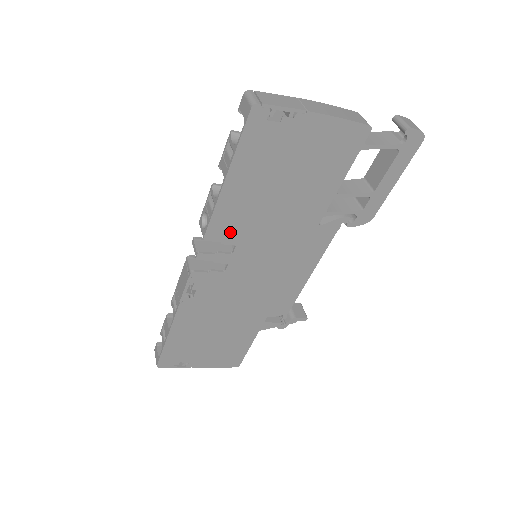
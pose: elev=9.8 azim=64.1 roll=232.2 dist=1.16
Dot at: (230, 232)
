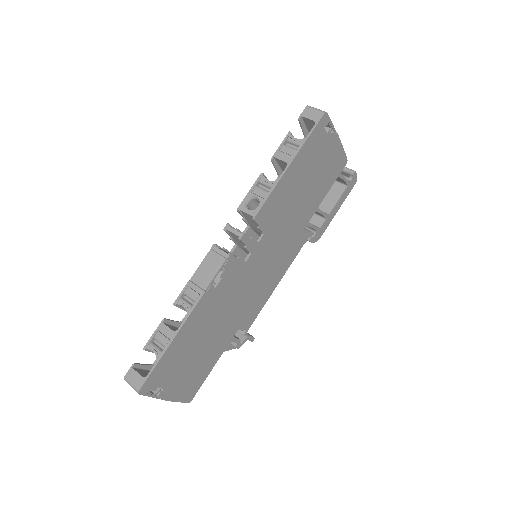
Dot at: (268, 218)
